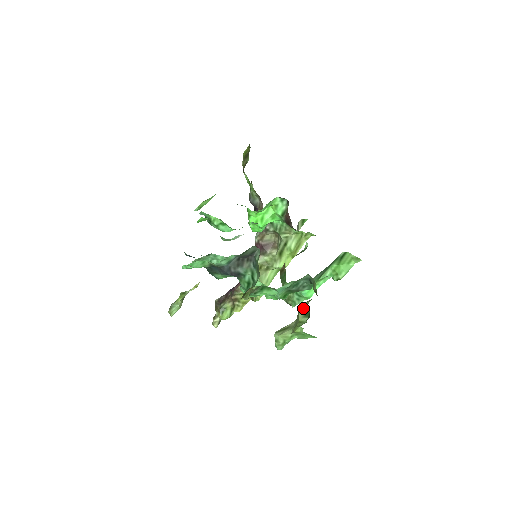
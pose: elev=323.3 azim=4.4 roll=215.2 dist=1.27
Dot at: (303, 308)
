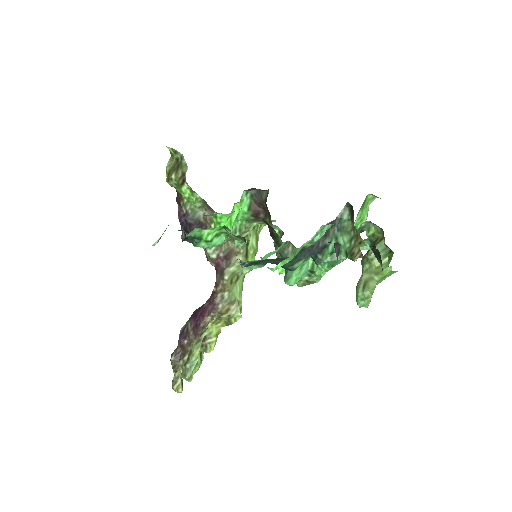
Dot at: (379, 251)
